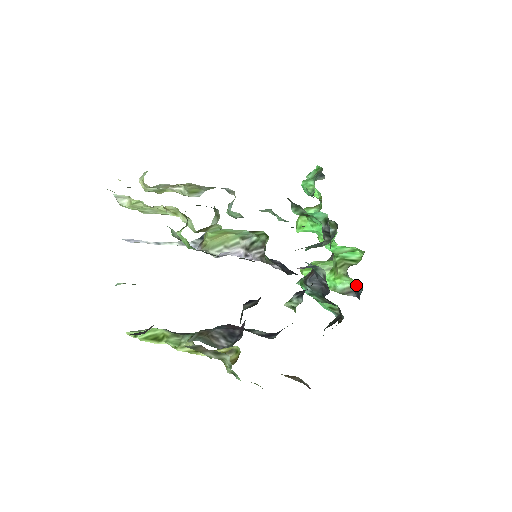
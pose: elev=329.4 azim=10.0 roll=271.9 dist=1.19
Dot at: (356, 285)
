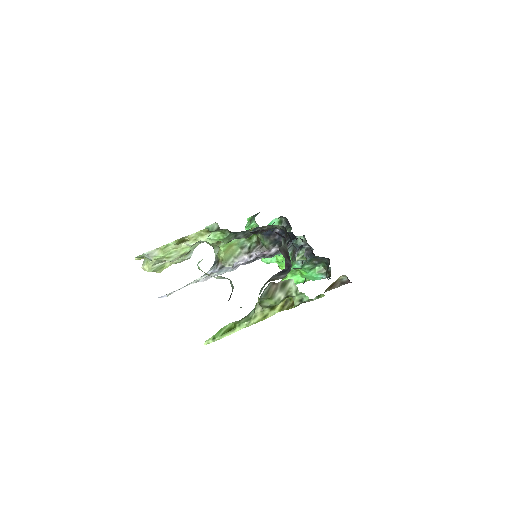
Dot at: occluded
